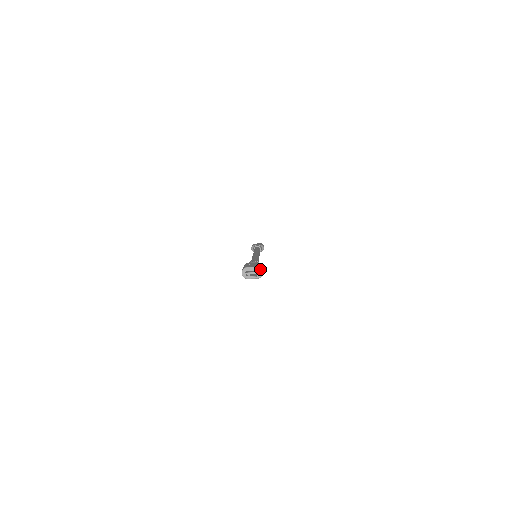
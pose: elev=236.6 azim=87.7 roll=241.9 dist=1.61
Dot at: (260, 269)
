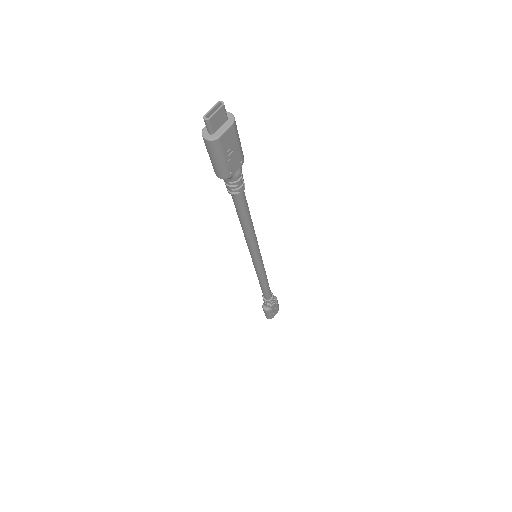
Dot at: occluded
